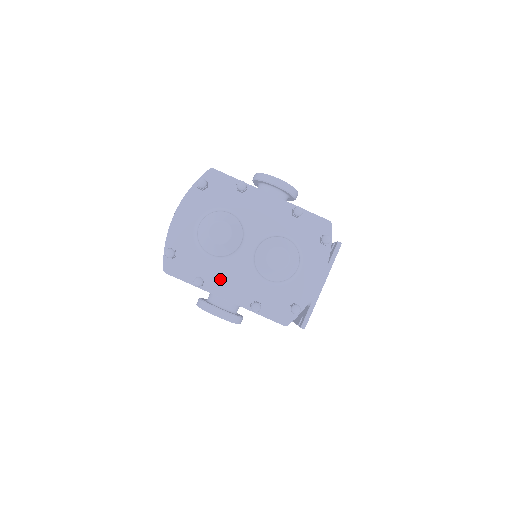
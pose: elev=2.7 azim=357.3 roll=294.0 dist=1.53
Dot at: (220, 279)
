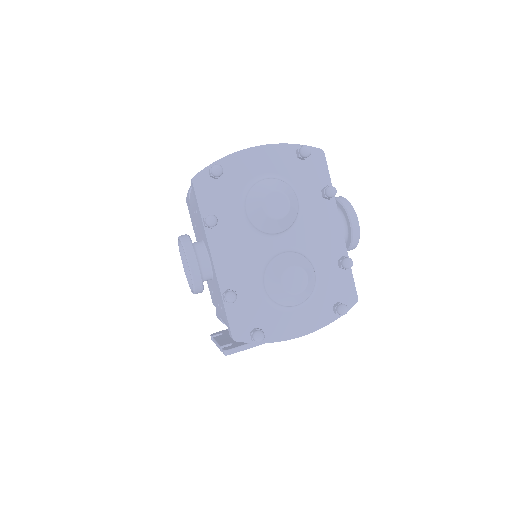
Dot at: (228, 240)
